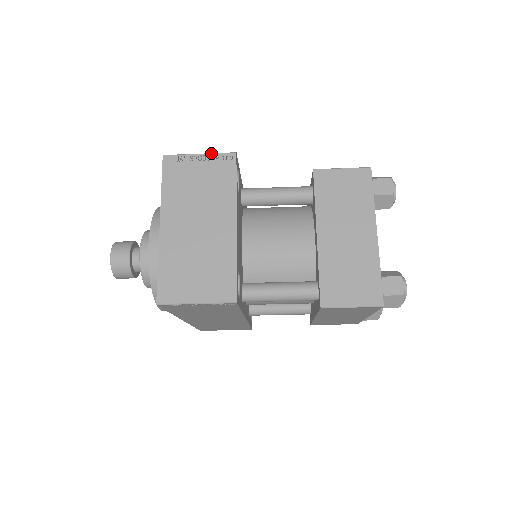
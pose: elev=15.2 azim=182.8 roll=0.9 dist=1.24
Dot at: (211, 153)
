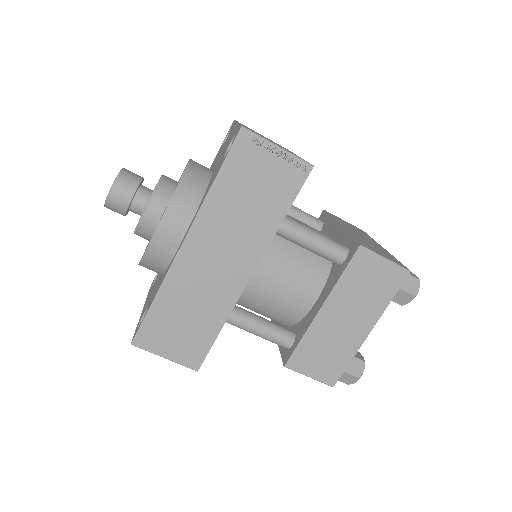
Dot at: occluded
